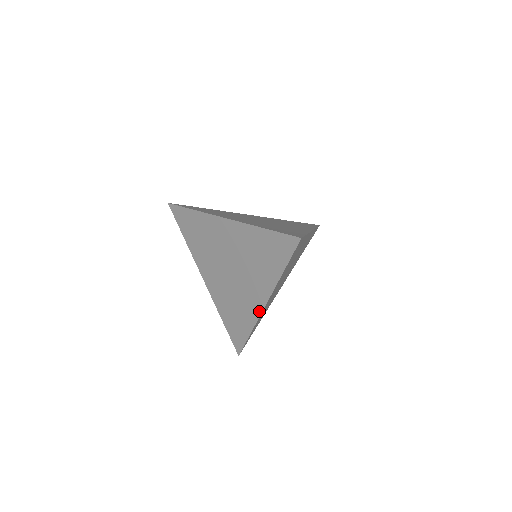
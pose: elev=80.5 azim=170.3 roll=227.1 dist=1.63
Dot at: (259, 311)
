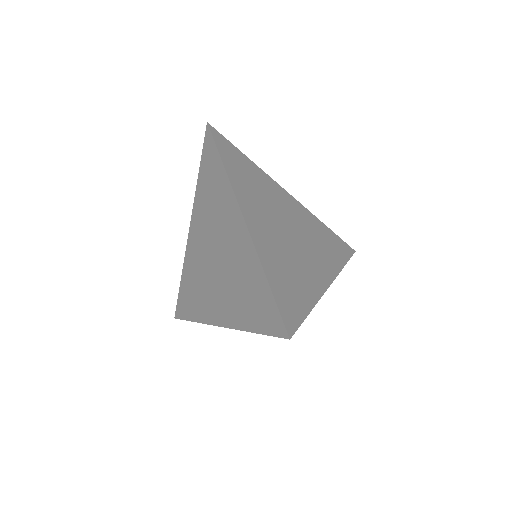
Dot at: (211, 321)
